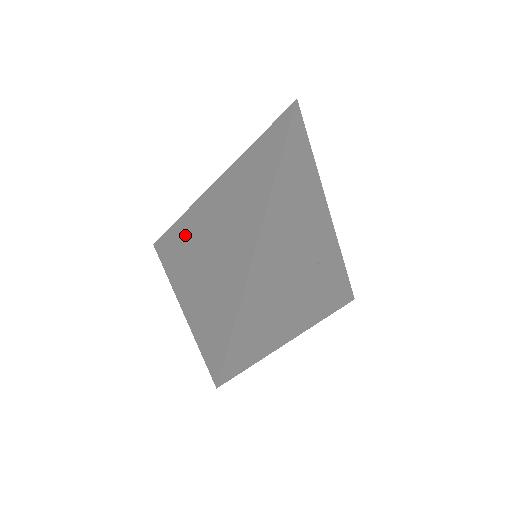
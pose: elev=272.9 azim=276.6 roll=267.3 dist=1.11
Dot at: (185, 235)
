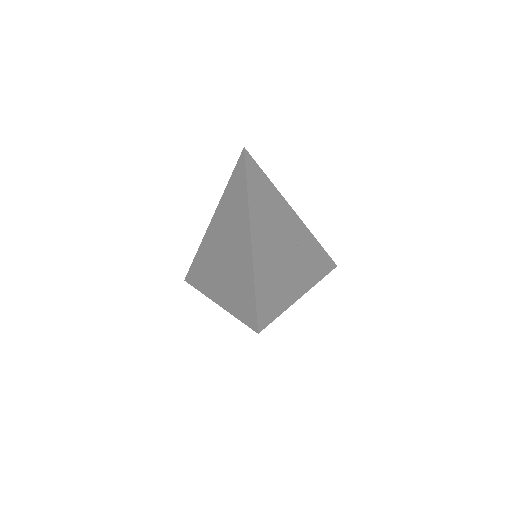
Dot at: (204, 261)
